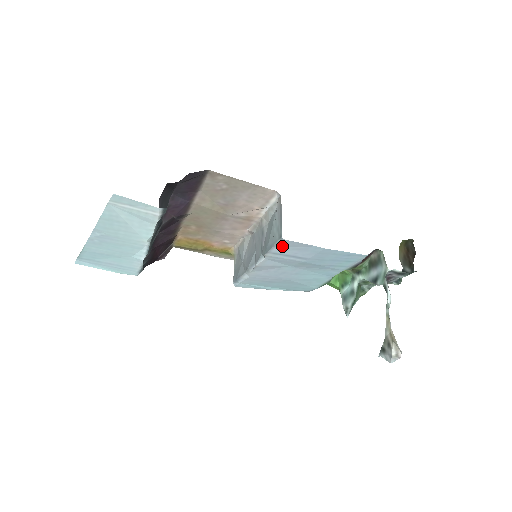
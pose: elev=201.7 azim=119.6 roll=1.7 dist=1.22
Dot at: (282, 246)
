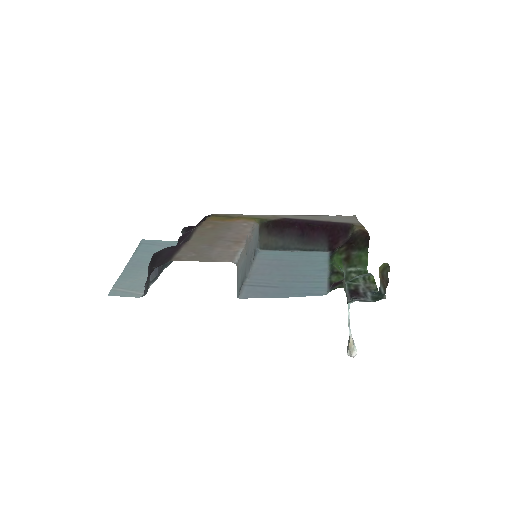
Dot at: (247, 291)
